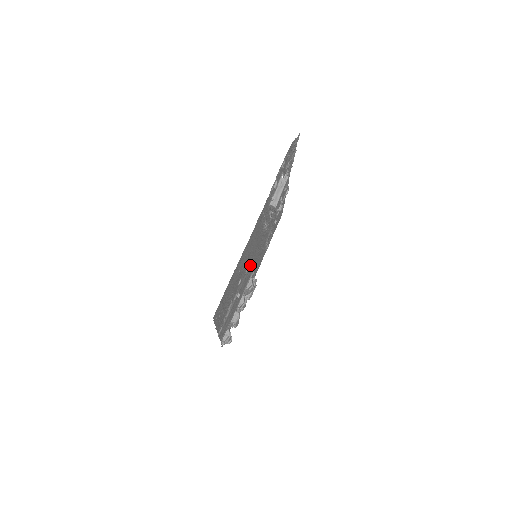
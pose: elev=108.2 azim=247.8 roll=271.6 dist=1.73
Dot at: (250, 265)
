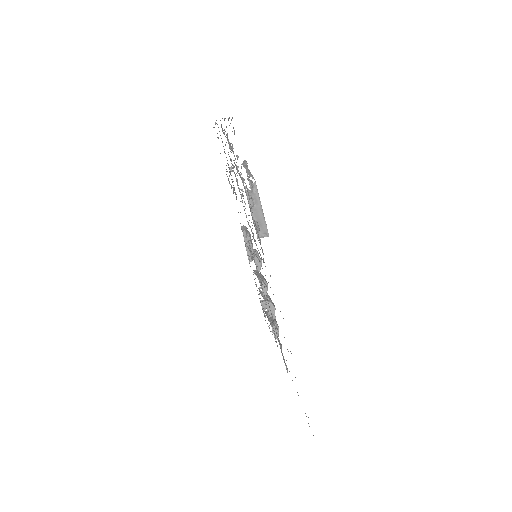
Dot at: occluded
